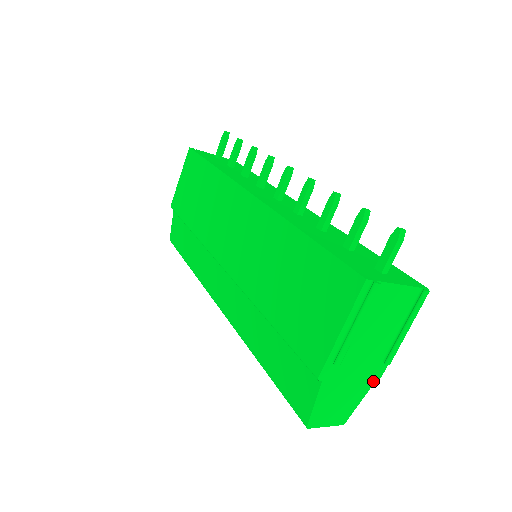
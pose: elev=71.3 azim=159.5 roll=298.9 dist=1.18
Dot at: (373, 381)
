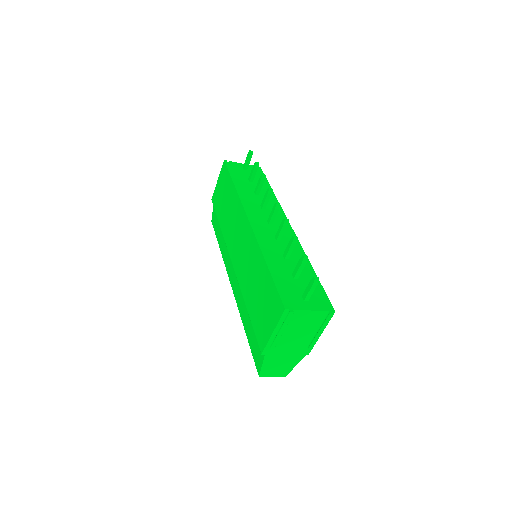
Dot at: (303, 356)
